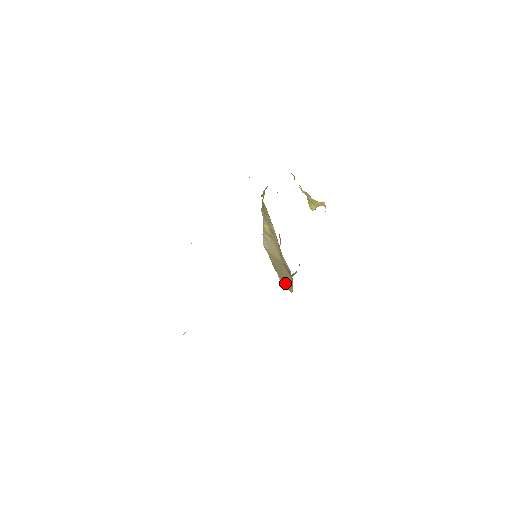
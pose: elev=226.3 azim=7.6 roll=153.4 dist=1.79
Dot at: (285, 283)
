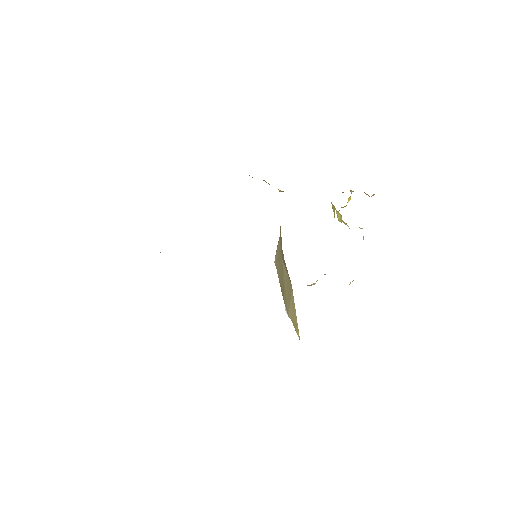
Dot at: (290, 312)
